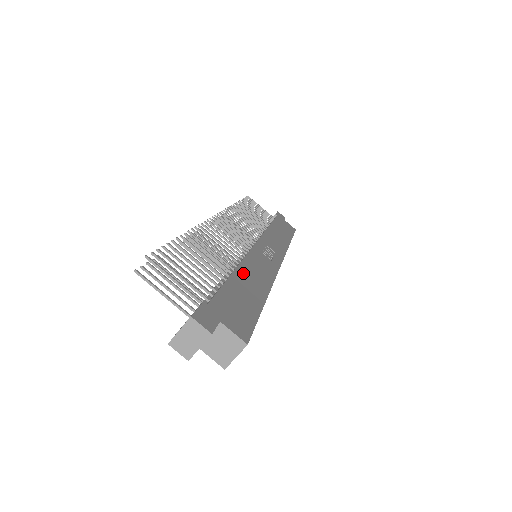
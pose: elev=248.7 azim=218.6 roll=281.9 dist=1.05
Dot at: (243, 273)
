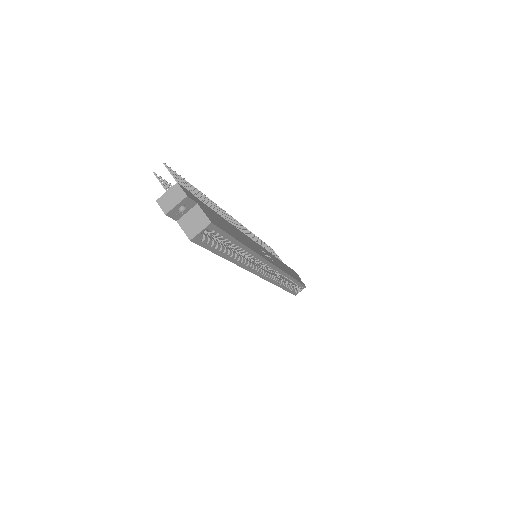
Dot at: (234, 228)
